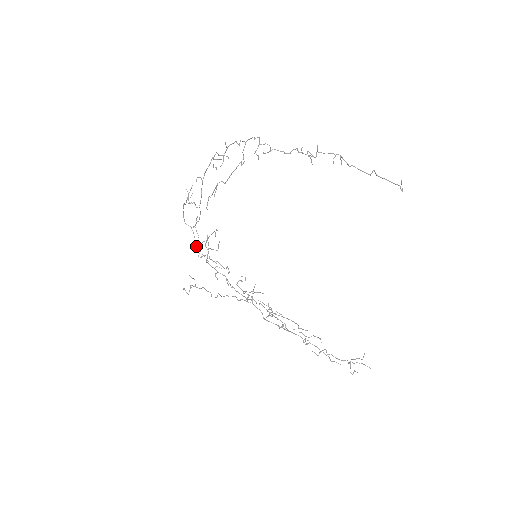
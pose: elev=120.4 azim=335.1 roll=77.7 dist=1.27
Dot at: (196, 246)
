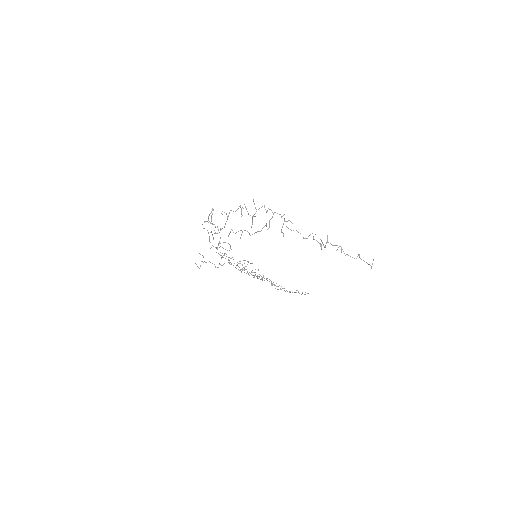
Dot at: (210, 242)
